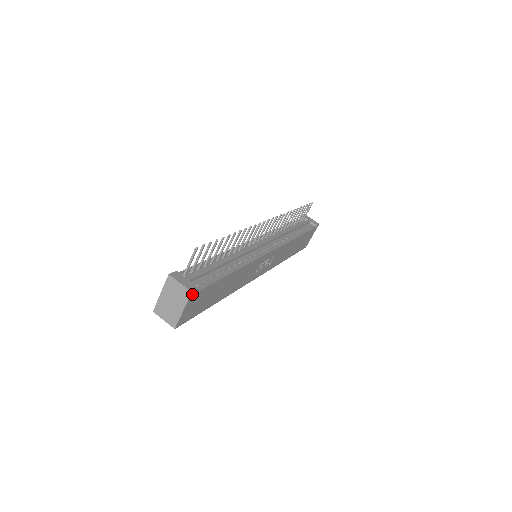
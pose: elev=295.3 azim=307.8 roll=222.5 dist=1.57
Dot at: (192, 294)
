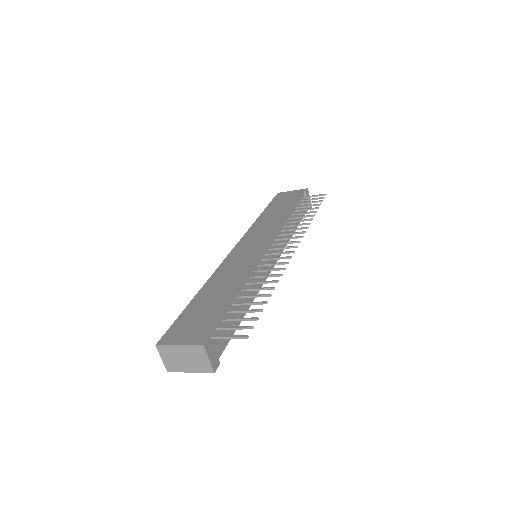
Dot at: (212, 370)
